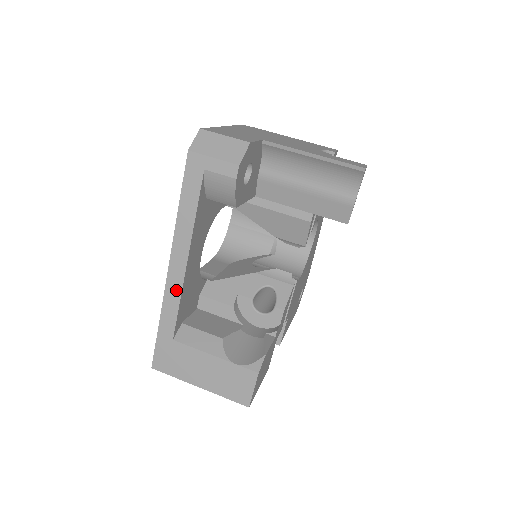
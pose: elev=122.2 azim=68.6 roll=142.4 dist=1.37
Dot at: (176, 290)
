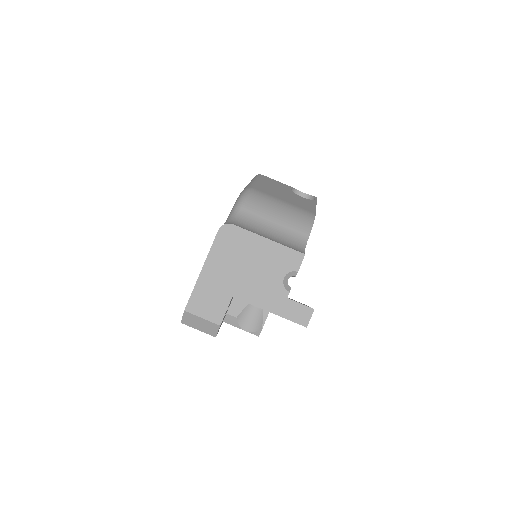
Dot at: occluded
